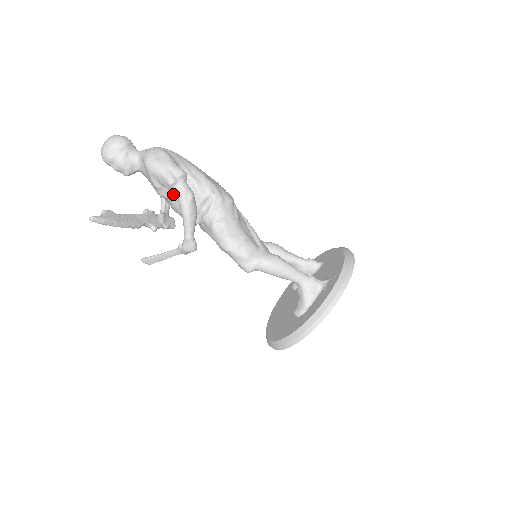
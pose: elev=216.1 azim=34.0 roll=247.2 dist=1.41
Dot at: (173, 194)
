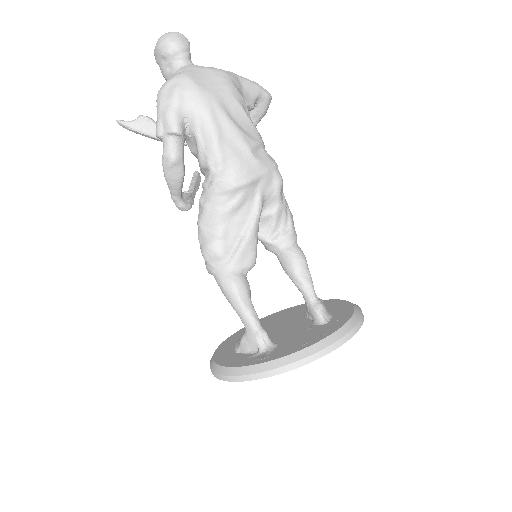
Dot at: (186, 140)
